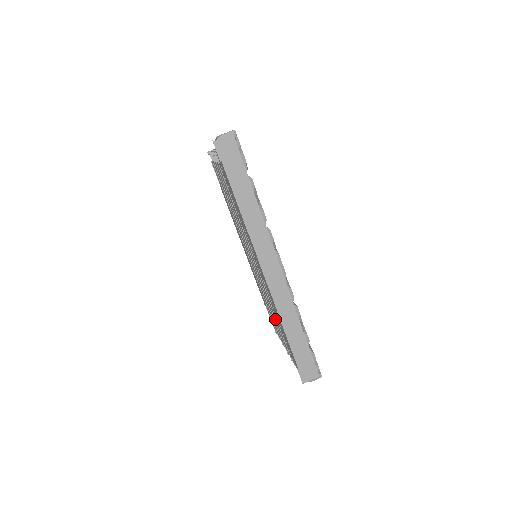
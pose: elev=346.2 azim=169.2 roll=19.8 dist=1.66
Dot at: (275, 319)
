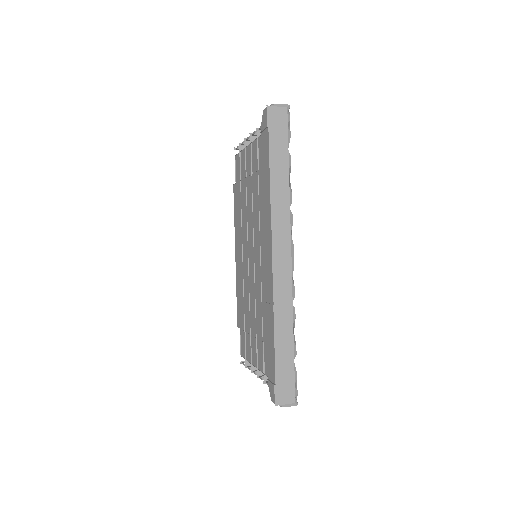
Dot at: (257, 330)
